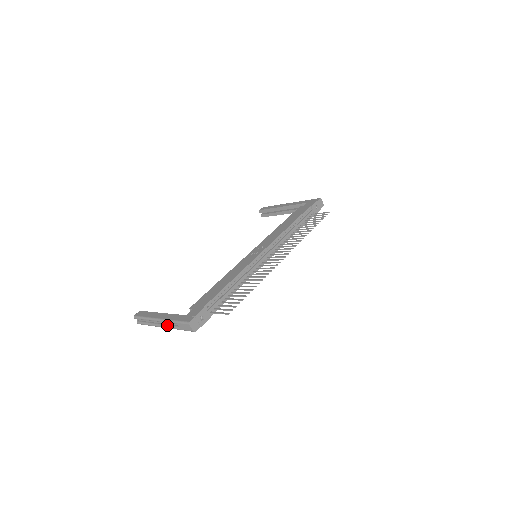
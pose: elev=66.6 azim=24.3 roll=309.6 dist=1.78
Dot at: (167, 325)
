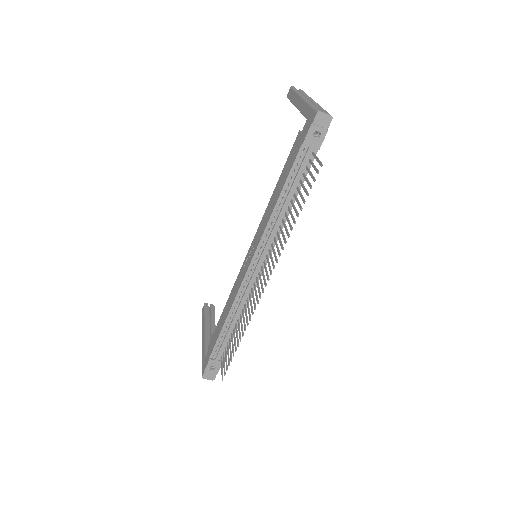
Dot at: occluded
